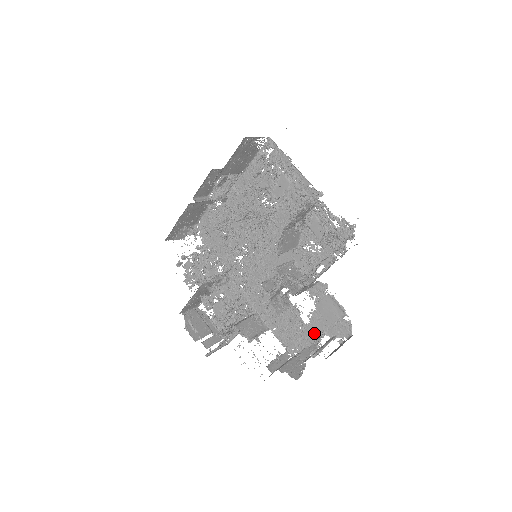
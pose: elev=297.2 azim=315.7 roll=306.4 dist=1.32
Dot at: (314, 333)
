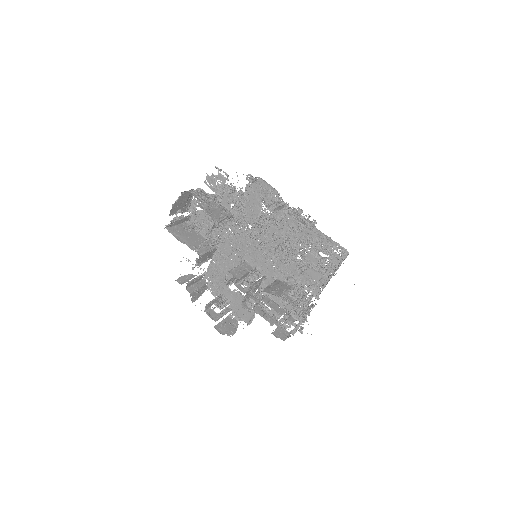
Dot at: (227, 294)
